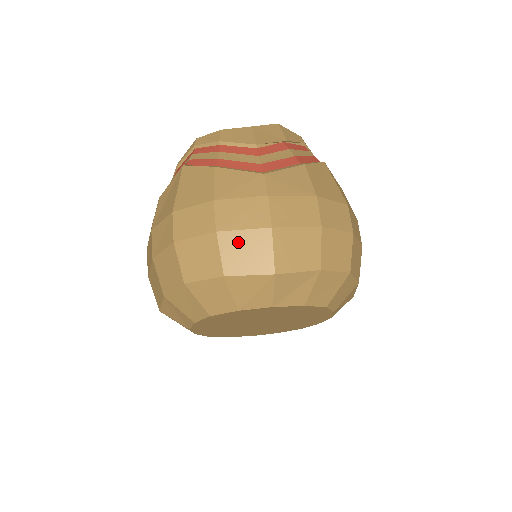
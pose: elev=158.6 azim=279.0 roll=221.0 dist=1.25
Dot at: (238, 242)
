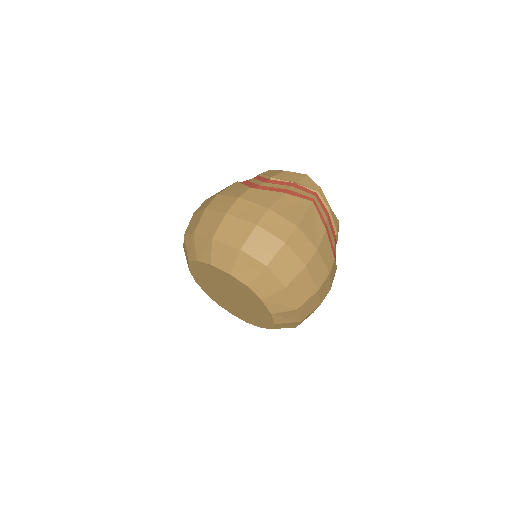
Dot at: (209, 217)
